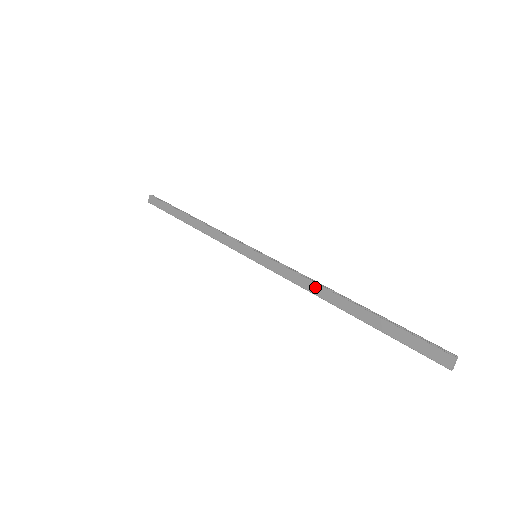
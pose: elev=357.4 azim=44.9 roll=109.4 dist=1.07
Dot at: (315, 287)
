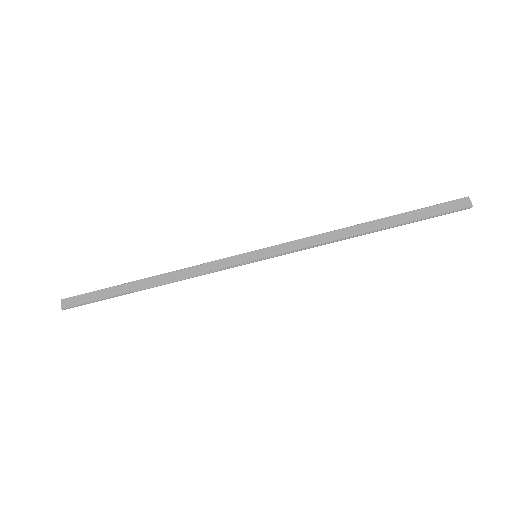
Dot at: (335, 234)
